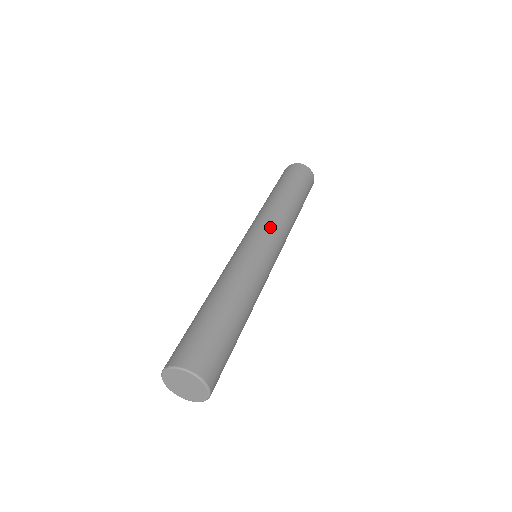
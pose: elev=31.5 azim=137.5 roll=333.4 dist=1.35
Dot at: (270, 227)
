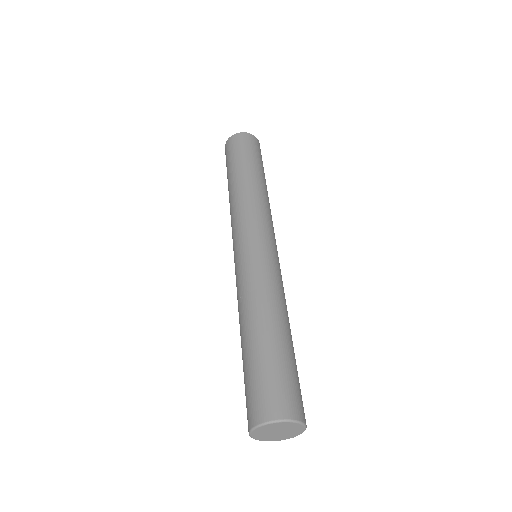
Dot at: (273, 228)
